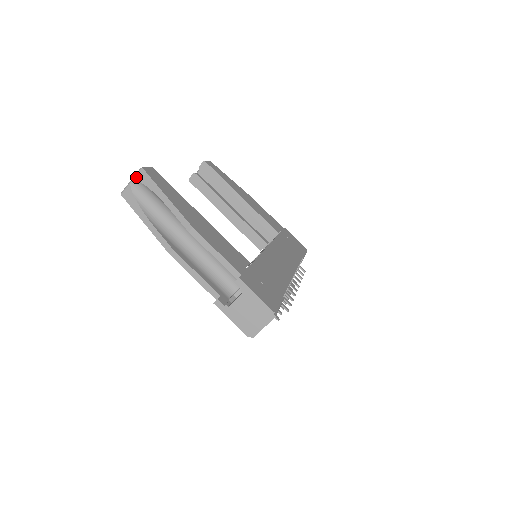
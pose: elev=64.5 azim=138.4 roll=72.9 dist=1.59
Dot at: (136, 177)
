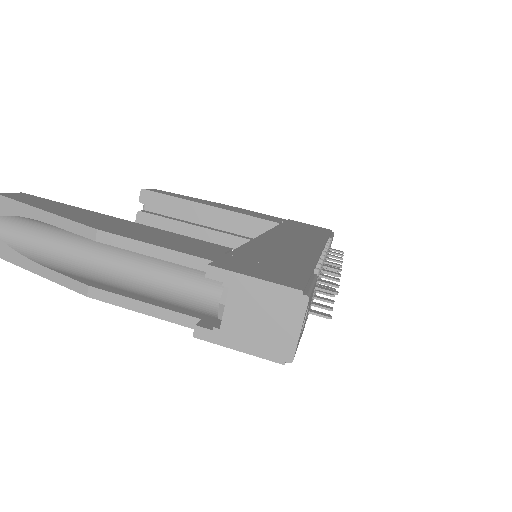
Dot at: out of frame
